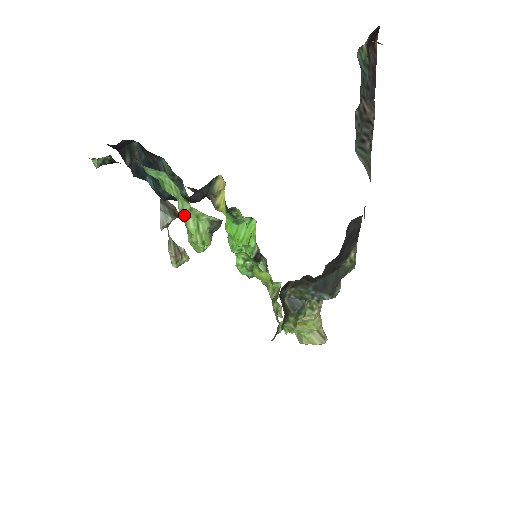
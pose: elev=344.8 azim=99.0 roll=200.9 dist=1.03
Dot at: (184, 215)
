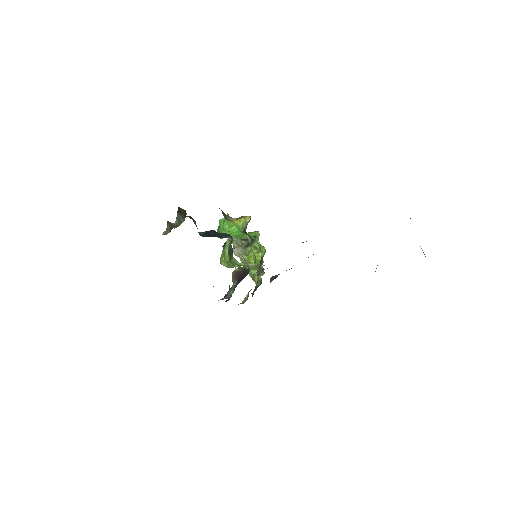
Dot at: (235, 266)
